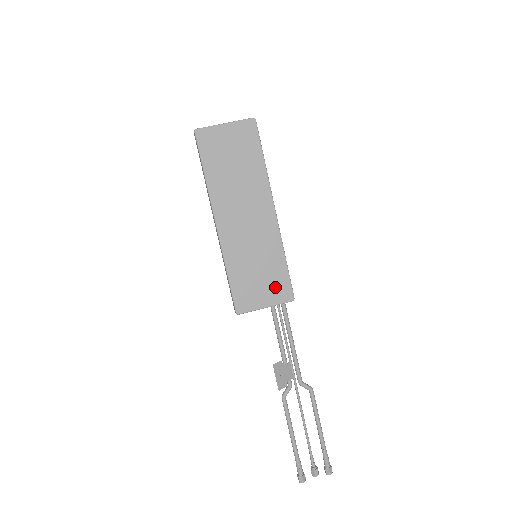
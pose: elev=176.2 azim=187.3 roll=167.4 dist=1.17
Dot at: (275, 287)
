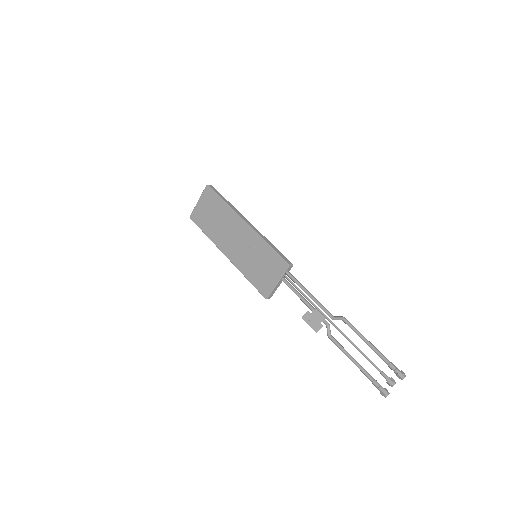
Dot at: (274, 266)
